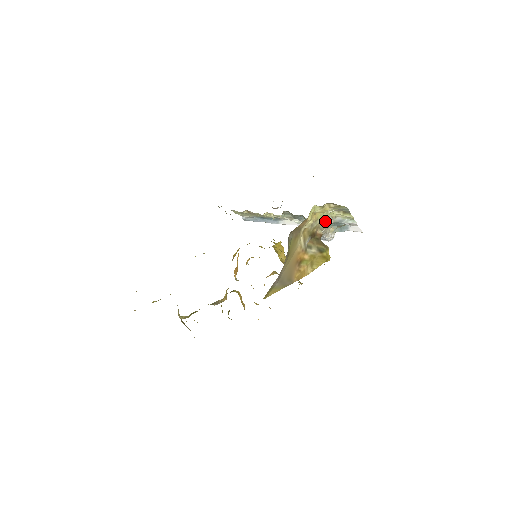
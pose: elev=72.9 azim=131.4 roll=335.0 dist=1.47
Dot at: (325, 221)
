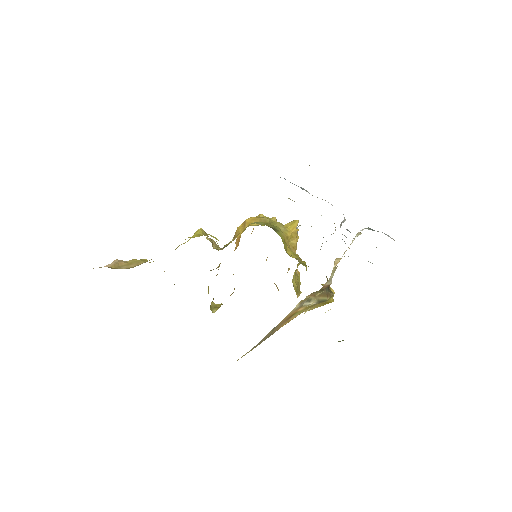
Dot at: (344, 256)
